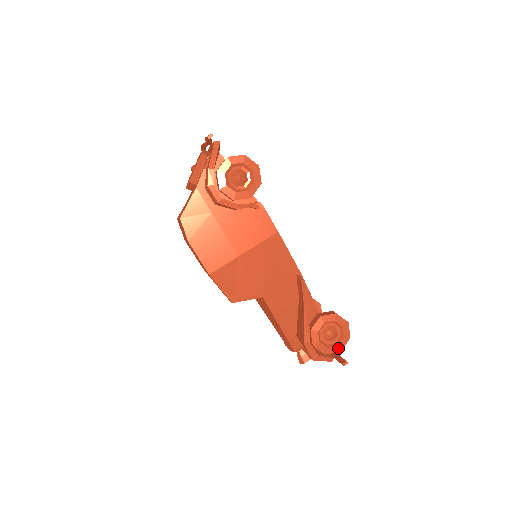
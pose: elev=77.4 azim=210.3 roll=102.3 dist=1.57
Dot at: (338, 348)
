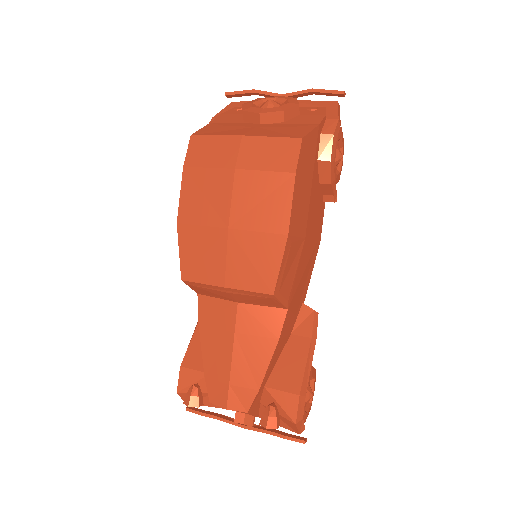
Dot at: (306, 417)
